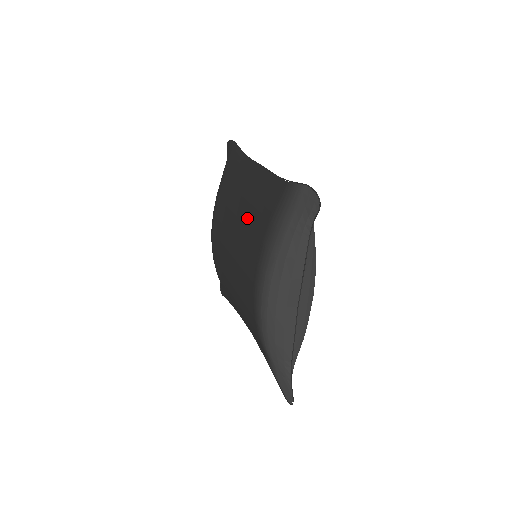
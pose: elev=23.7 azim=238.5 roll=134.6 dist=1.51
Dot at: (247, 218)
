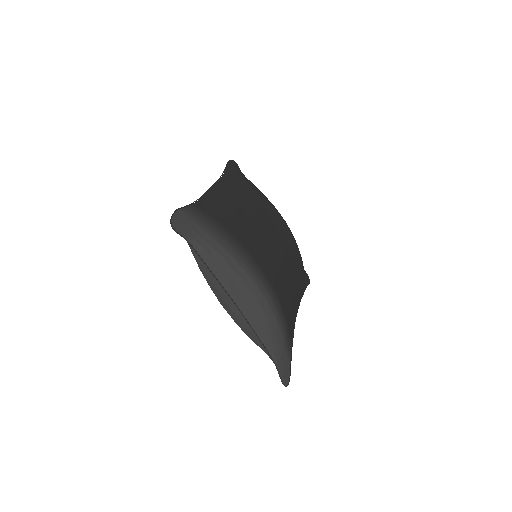
Dot at: occluded
